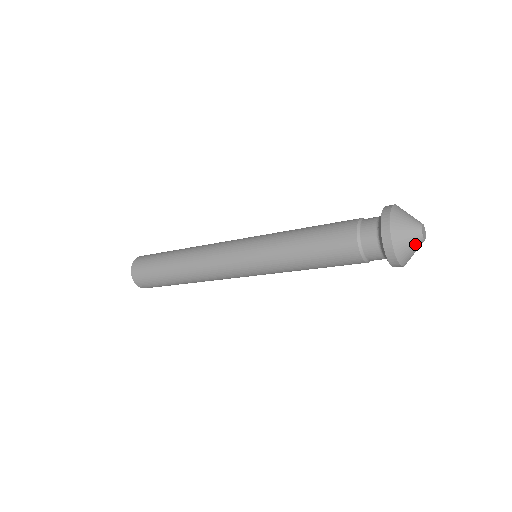
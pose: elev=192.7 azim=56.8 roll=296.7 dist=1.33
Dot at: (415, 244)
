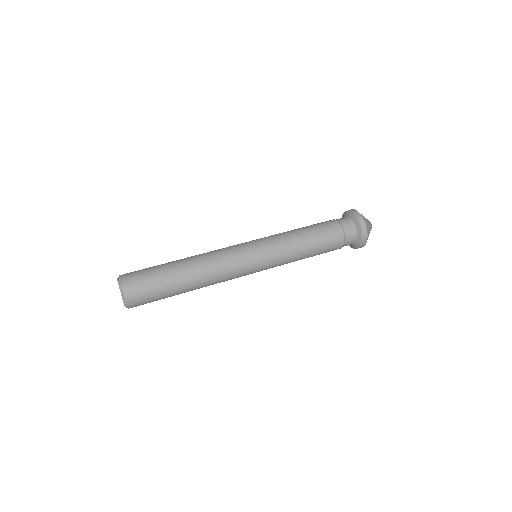
Dot at: occluded
